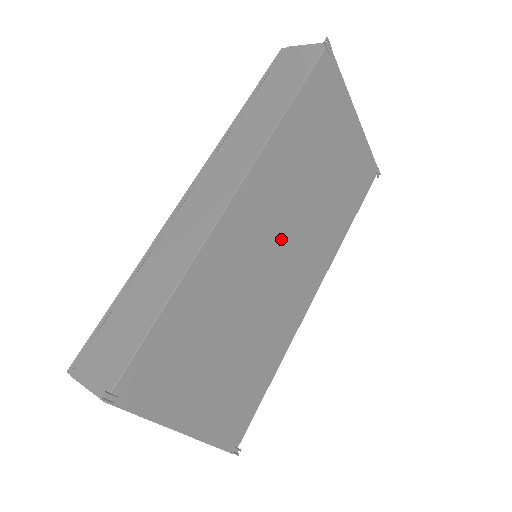
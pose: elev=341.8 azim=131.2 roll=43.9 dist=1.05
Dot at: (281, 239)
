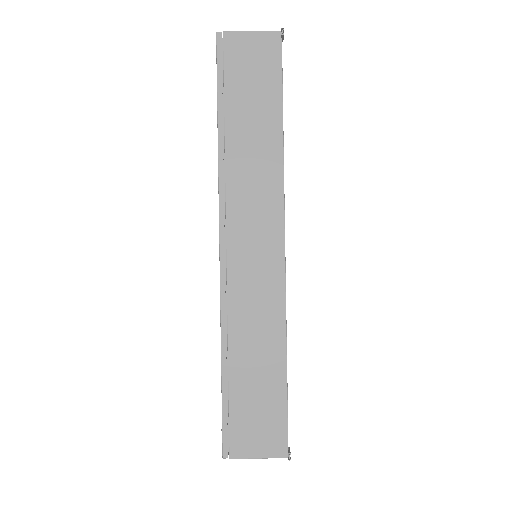
Dot at: occluded
